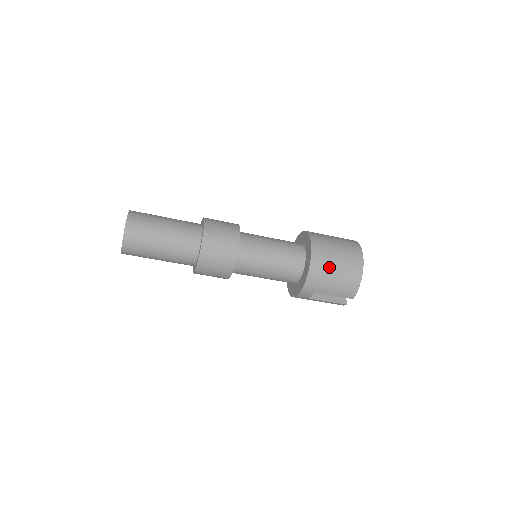
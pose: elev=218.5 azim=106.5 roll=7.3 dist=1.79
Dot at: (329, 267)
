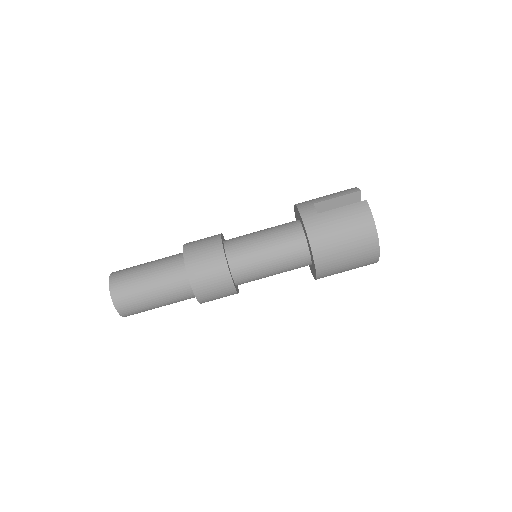
Dot at: occluded
